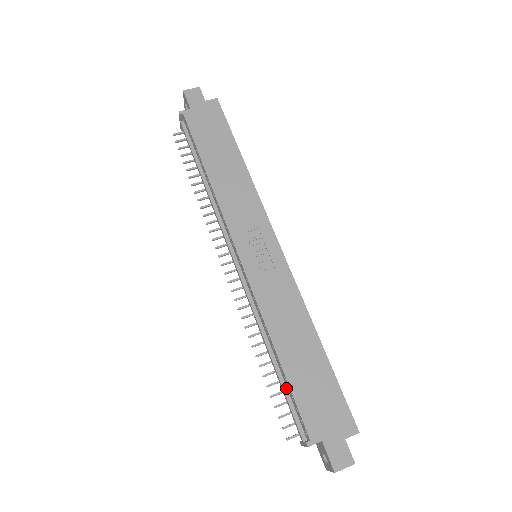
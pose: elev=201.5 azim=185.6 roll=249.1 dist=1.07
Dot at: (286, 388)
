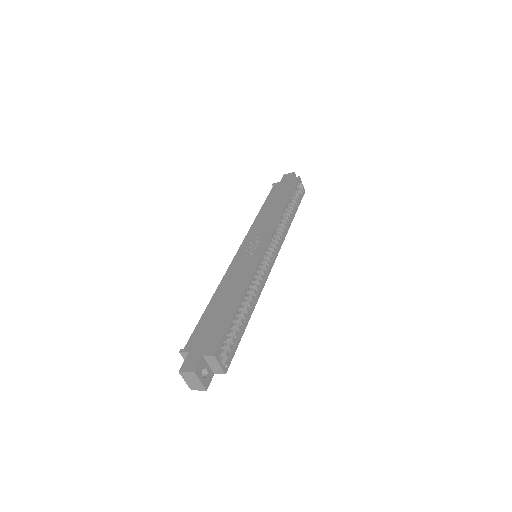
Dot at: occluded
